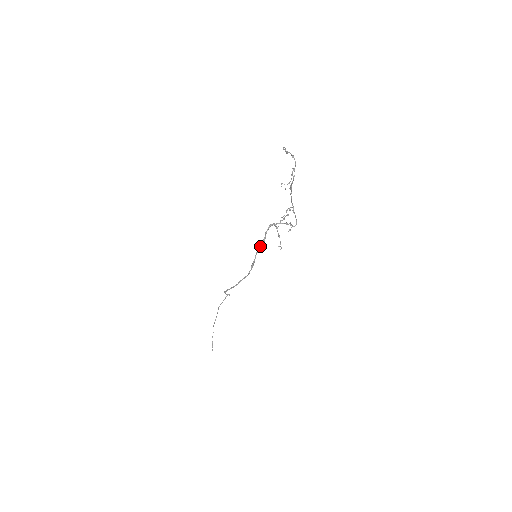
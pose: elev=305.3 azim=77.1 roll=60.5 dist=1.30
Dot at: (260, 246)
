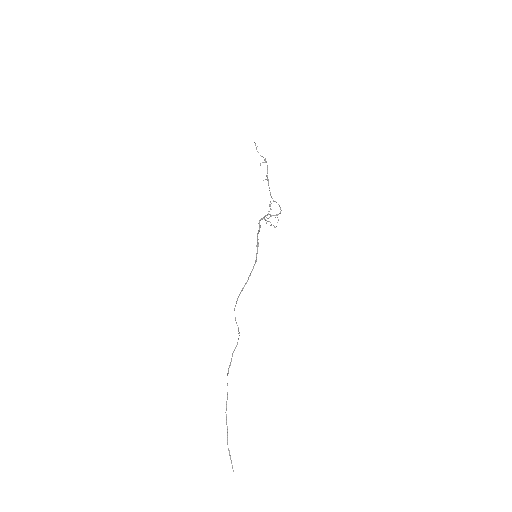
Dot at: (258, 233)
